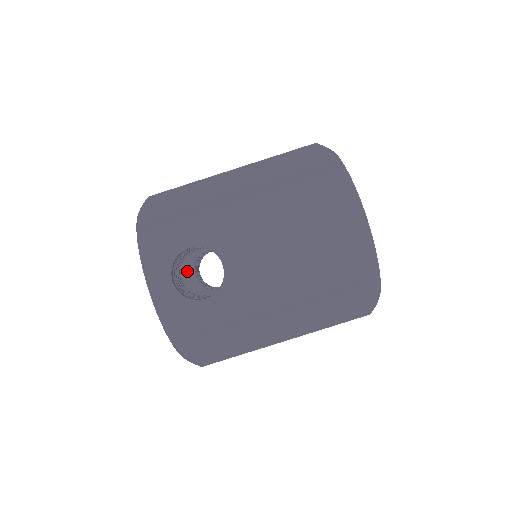
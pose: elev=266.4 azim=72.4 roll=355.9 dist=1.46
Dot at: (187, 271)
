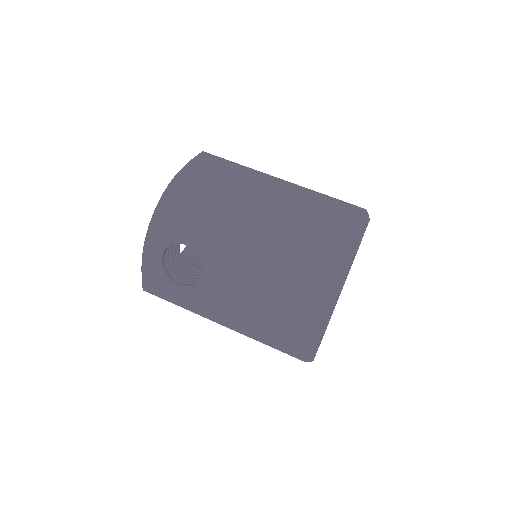
Dot at: occluded
